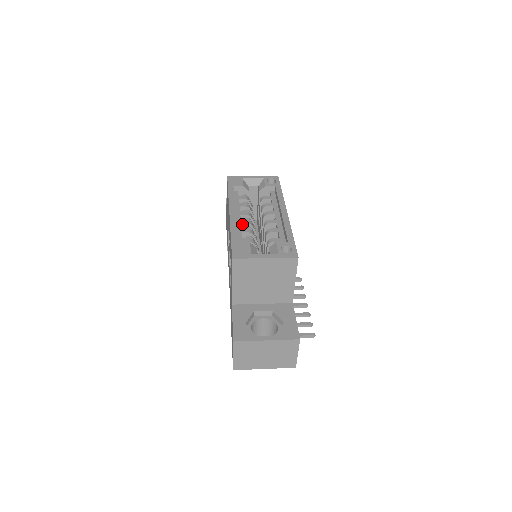
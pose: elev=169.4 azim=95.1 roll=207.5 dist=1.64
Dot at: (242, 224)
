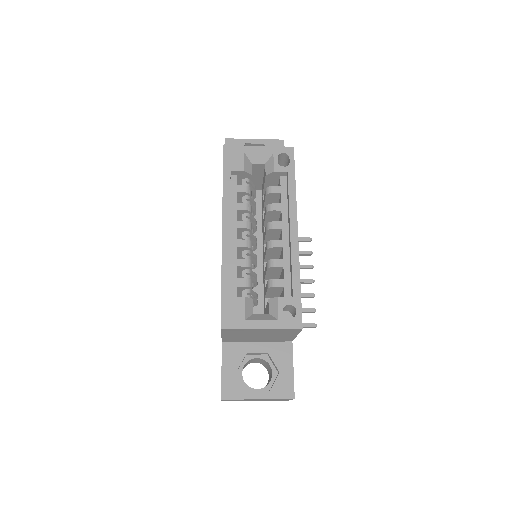
Dot at: (238, 247)
